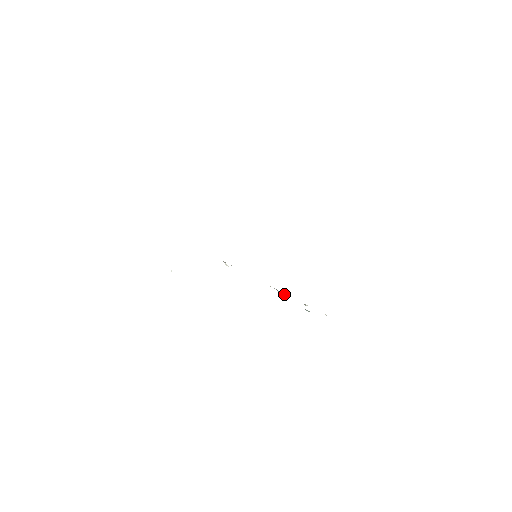
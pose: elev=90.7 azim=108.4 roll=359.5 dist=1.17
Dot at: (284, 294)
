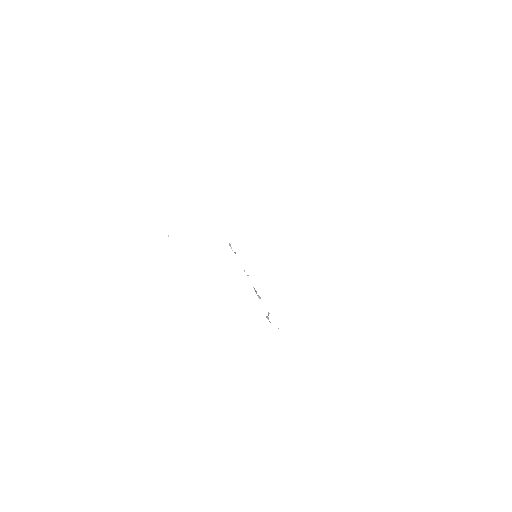
Dot at: (259, 296)
